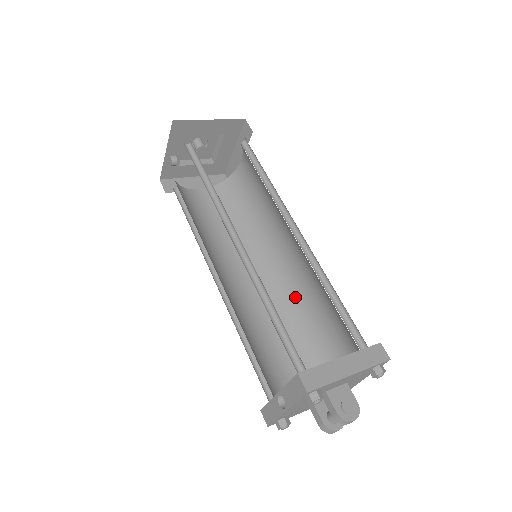
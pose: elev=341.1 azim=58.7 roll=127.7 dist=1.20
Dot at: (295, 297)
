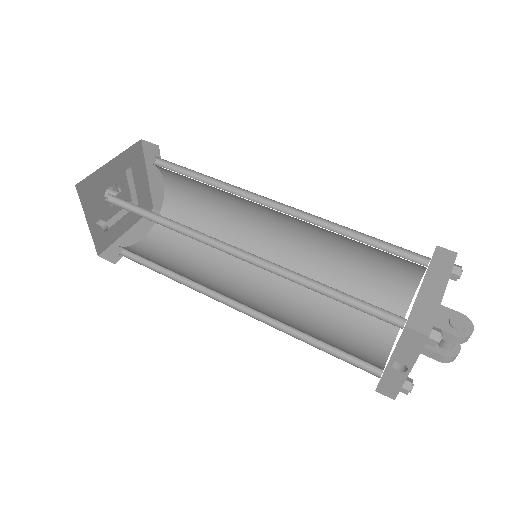
Dot at: (315, 268)
